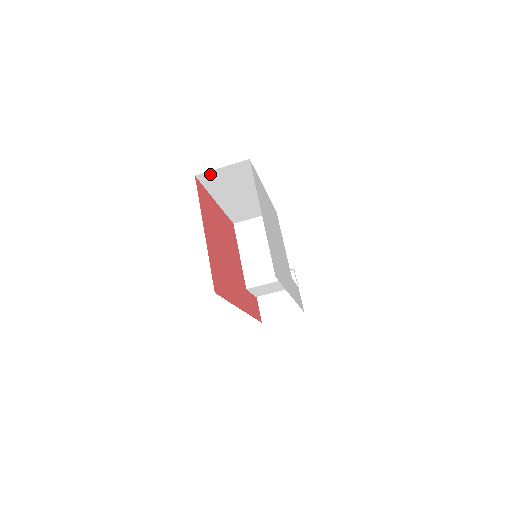
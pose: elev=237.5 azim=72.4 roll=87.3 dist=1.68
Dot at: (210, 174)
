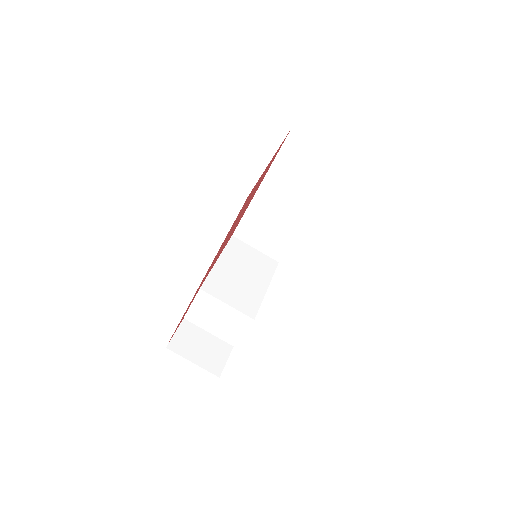
Dot at: (303, 142)
